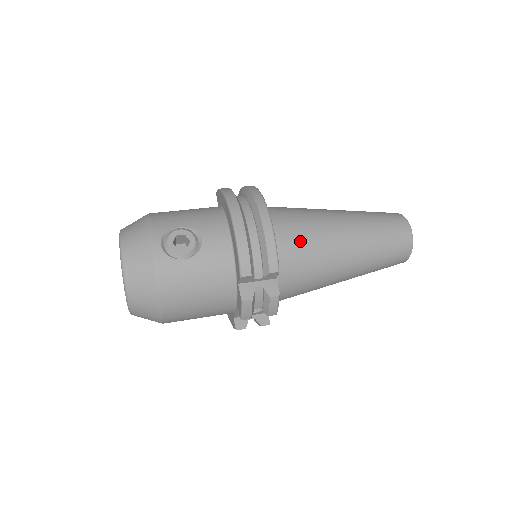
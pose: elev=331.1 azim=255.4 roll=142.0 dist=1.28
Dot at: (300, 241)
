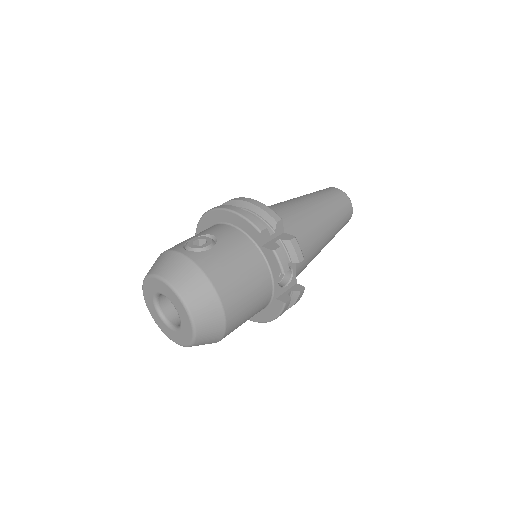
Dot at: (278, 212)
